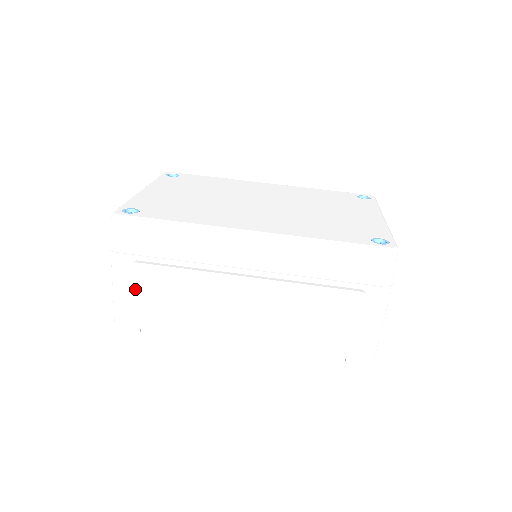
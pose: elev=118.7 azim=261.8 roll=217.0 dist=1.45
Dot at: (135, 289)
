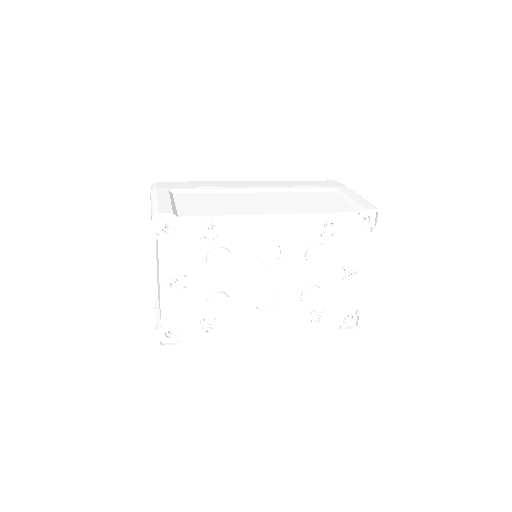
Dot at: (172, 200)
